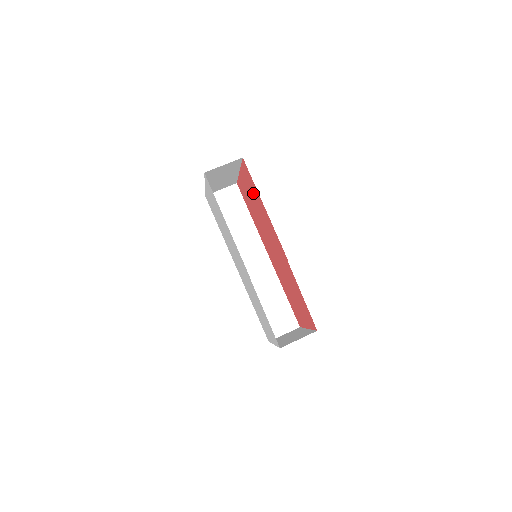
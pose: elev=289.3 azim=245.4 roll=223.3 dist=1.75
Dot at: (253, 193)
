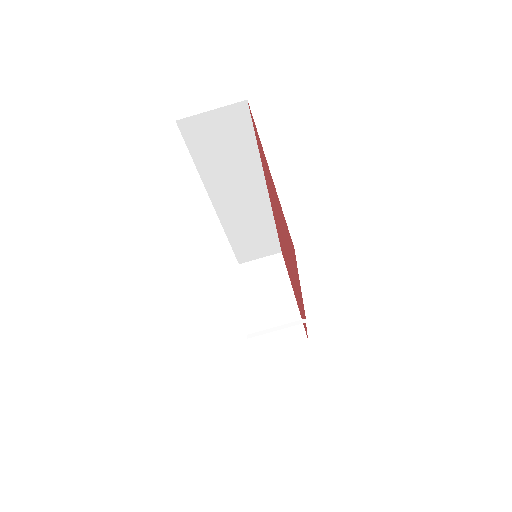
Dot at: (286, 236)
